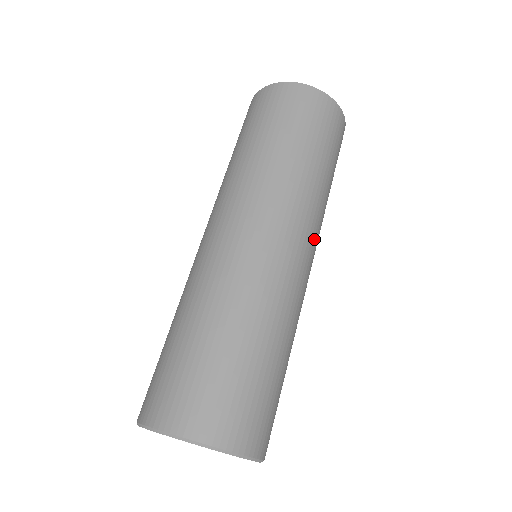
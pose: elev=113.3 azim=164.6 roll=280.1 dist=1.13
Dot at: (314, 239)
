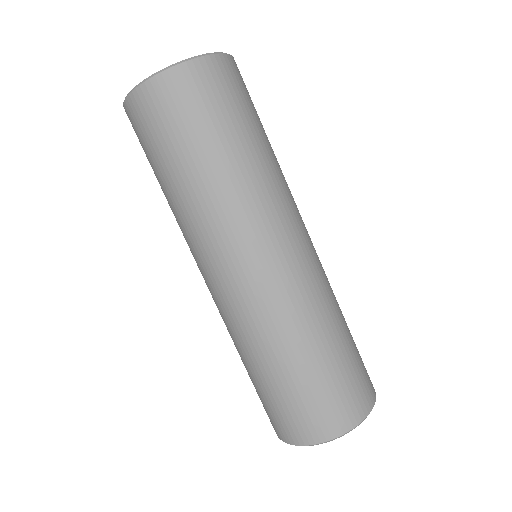
Dot at: (297, 214)
